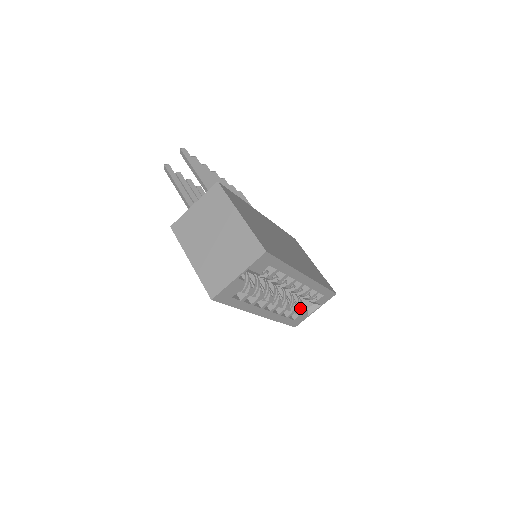
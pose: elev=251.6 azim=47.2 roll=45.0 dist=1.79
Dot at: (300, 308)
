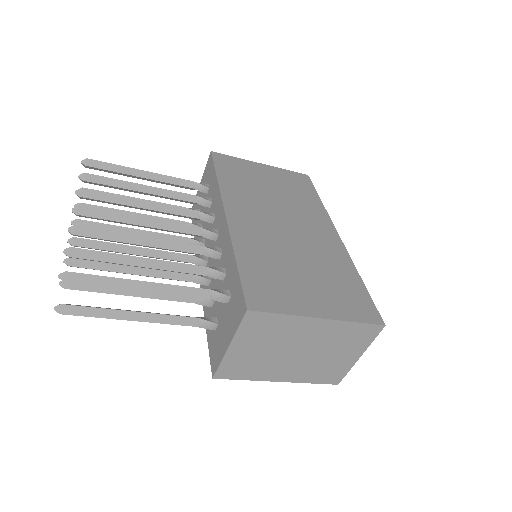
Dot at: occluded
